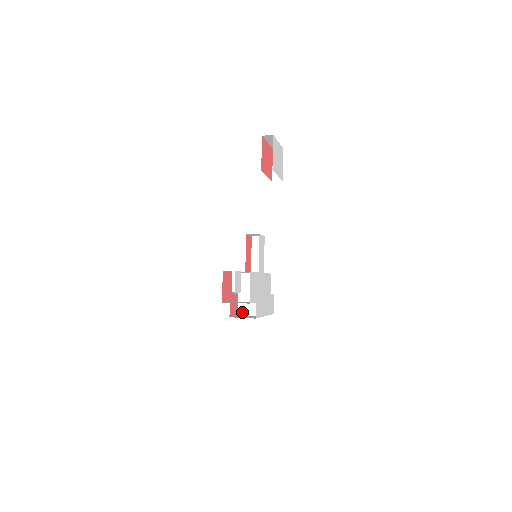
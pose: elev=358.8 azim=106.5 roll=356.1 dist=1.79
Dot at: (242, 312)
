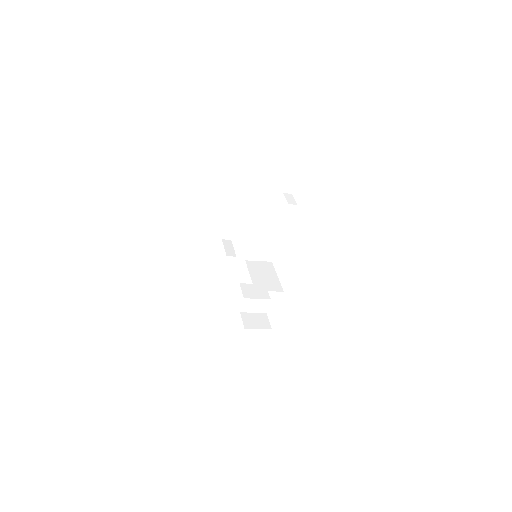
Dot at: (259, 288)
